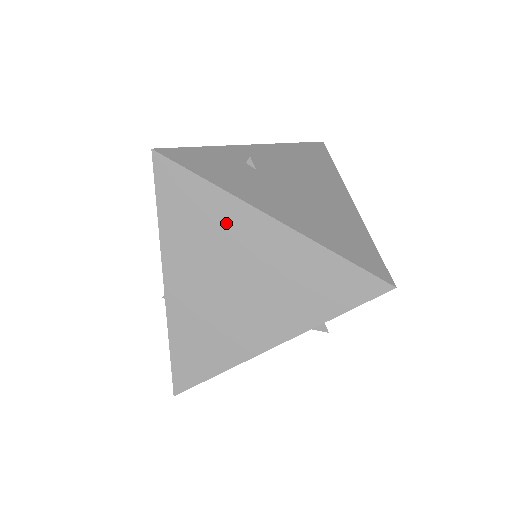
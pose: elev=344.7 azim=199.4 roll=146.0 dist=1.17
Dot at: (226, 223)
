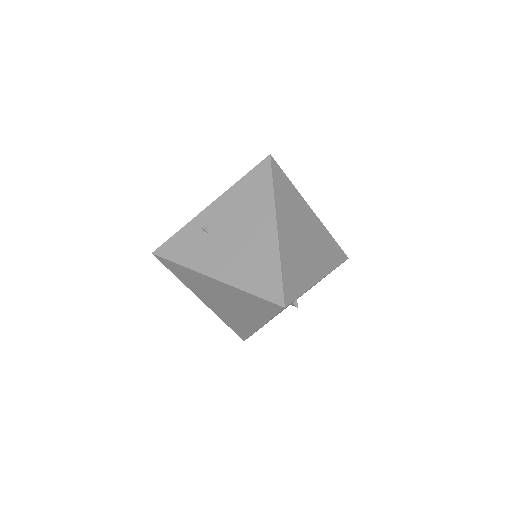
Dot at: (200, 280)
